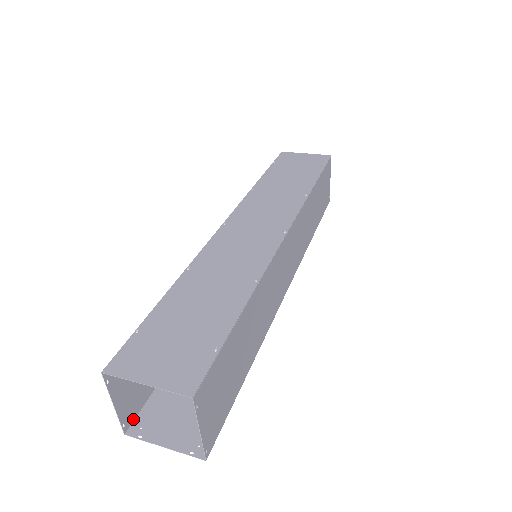
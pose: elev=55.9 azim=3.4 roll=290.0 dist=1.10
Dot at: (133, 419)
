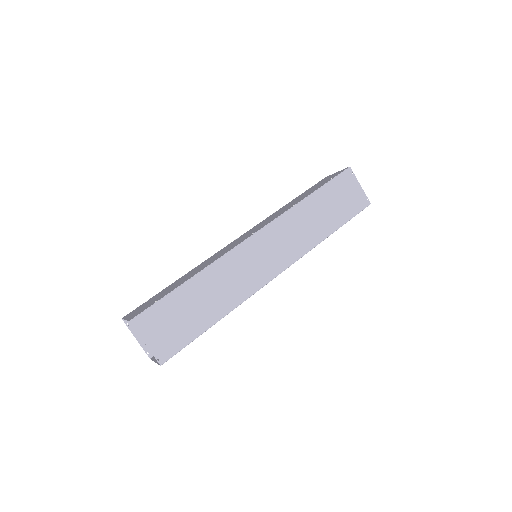
Dot at: occluded
